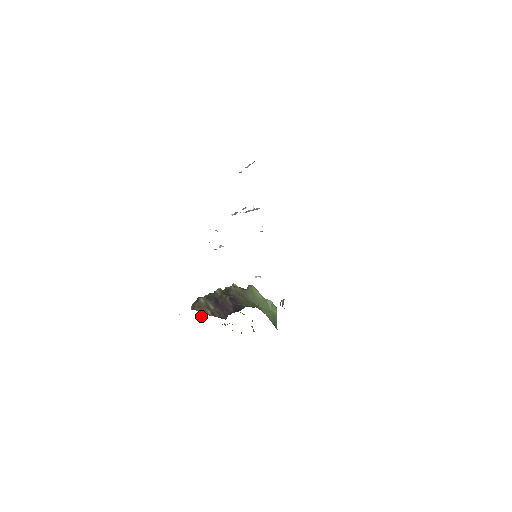
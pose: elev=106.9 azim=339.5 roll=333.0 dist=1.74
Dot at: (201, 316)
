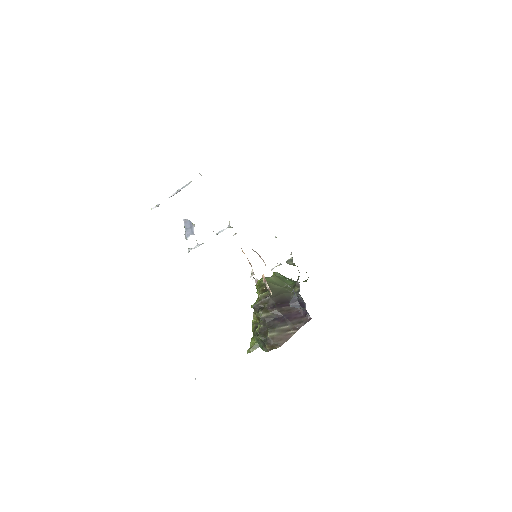
Dot at: occluded
